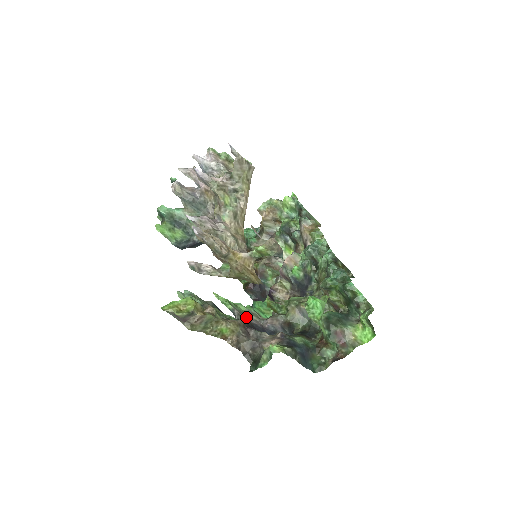
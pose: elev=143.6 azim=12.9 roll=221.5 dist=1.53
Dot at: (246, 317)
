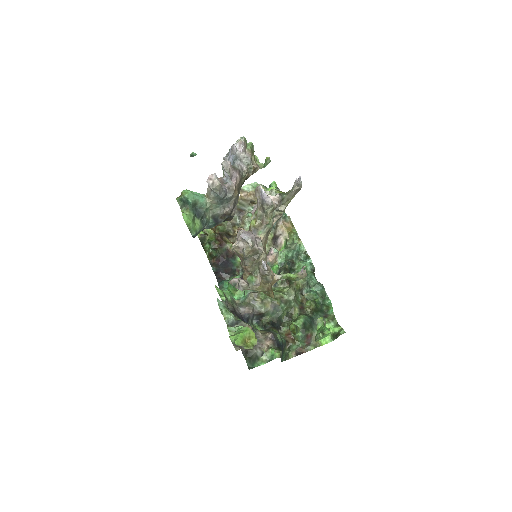
Dot at: (233, 307)
